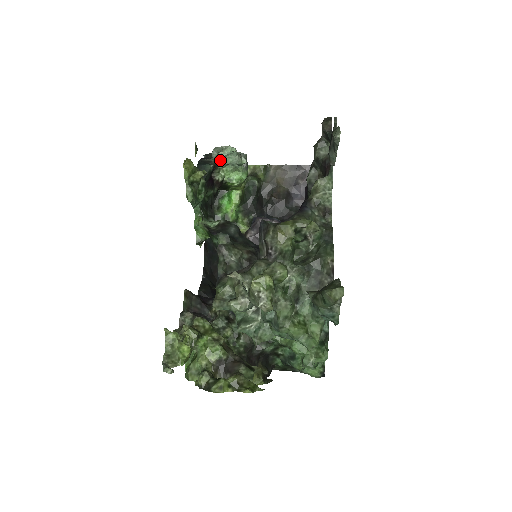
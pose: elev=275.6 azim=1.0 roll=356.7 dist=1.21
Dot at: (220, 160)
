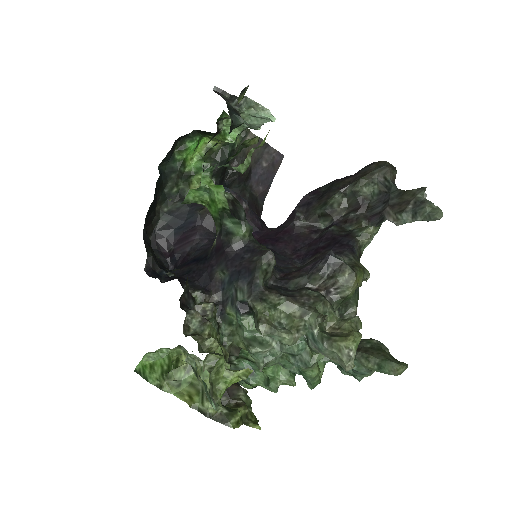
Dot at: (245, 115)
